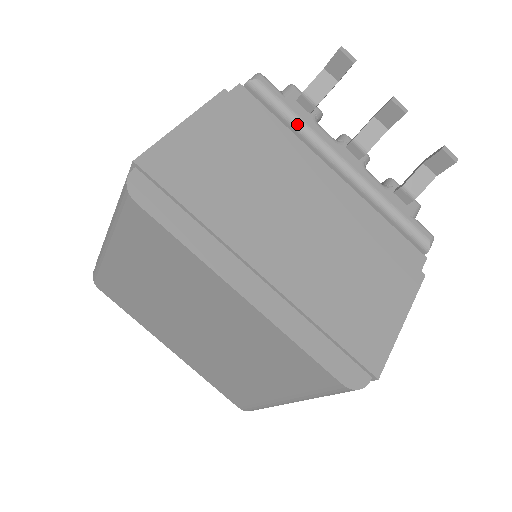
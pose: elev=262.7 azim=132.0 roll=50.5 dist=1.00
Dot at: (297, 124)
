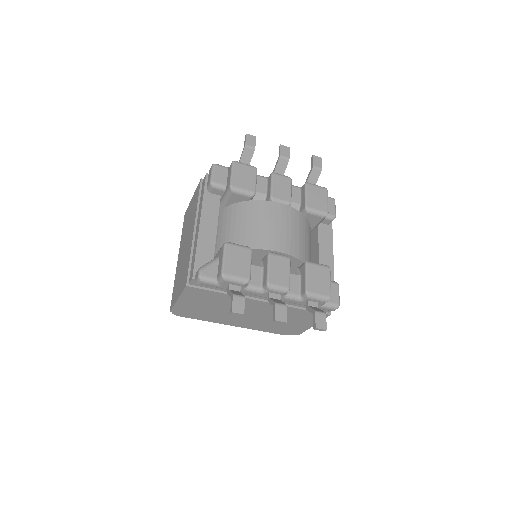
Dot at: occluded
